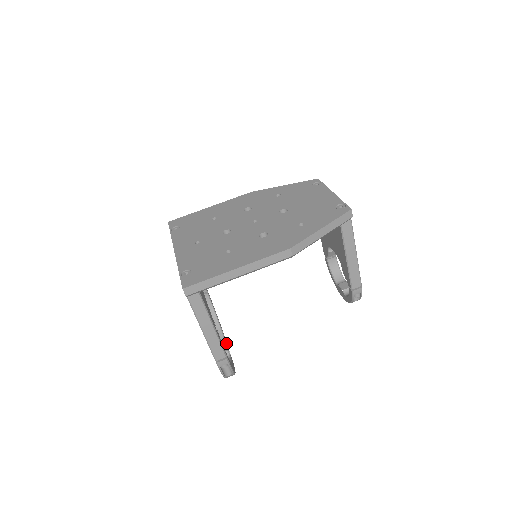
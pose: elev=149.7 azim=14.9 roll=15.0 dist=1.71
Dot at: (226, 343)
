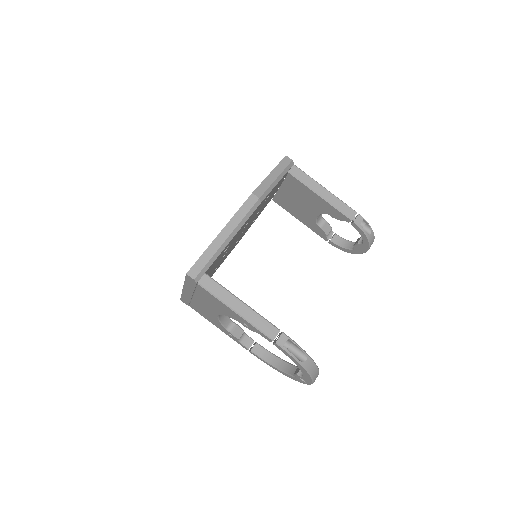
Dot at: occluded
